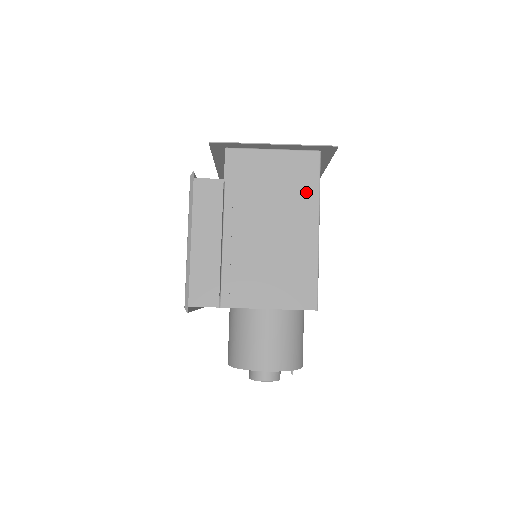
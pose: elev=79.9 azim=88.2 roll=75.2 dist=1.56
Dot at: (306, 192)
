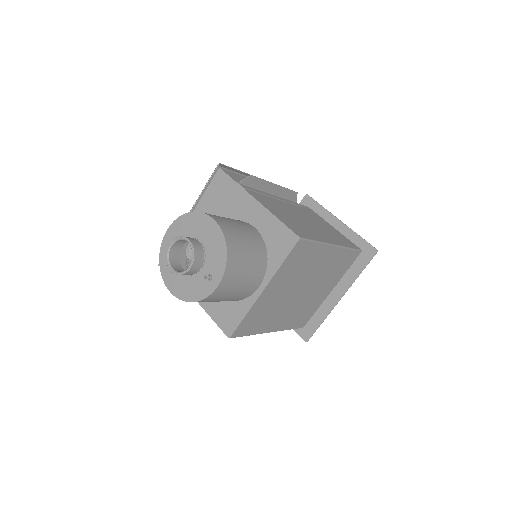
Dot at: (340, 241)
